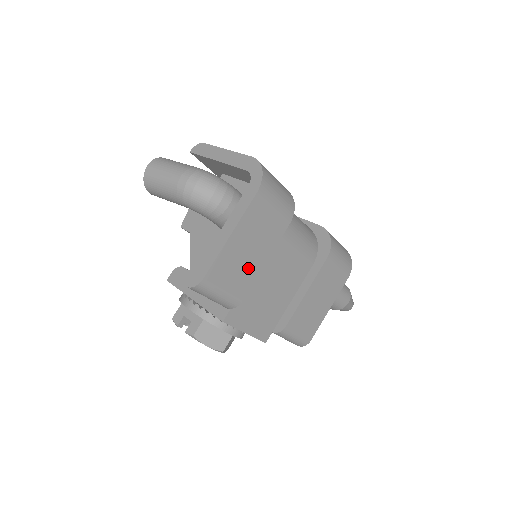
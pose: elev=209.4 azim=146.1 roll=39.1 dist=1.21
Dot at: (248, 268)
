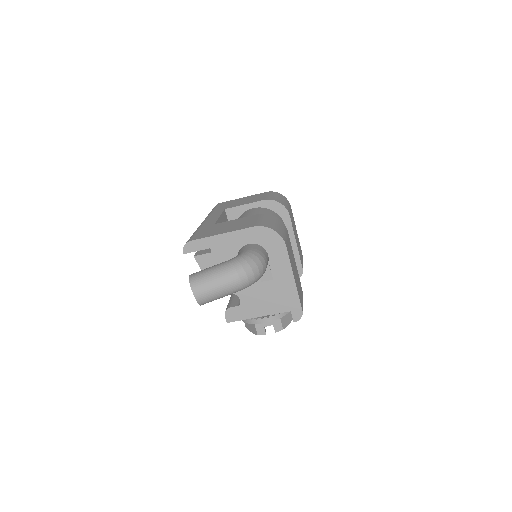
Dot at: (297, 277)
